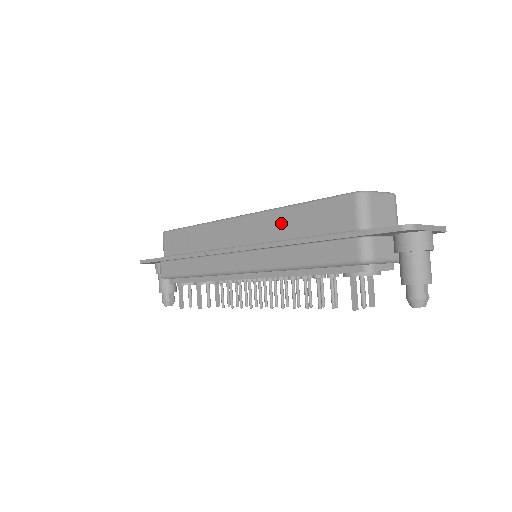
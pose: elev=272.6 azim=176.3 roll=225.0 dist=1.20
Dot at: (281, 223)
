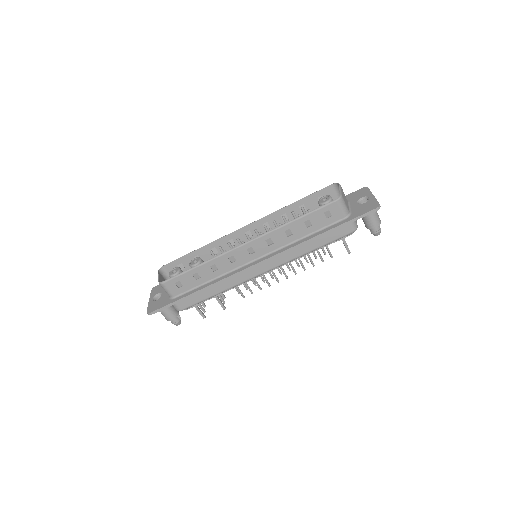
Dot at: (287, 233)
